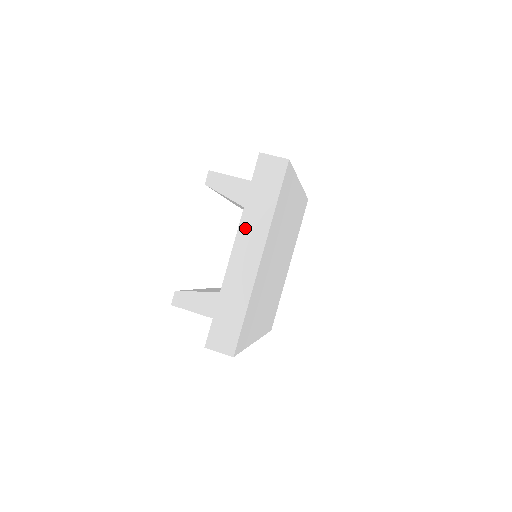
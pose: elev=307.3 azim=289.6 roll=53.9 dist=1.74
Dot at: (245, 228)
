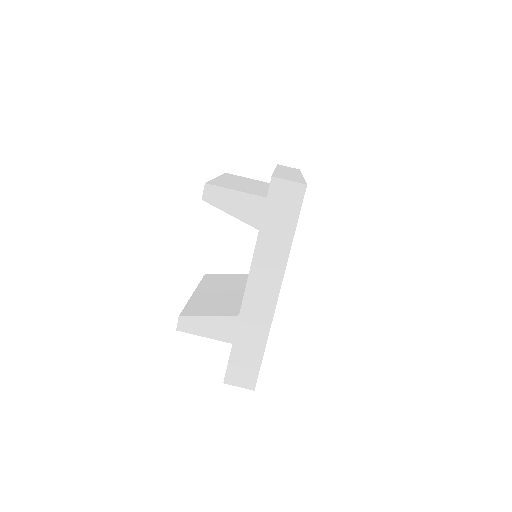
Dot at: (259, 263)
